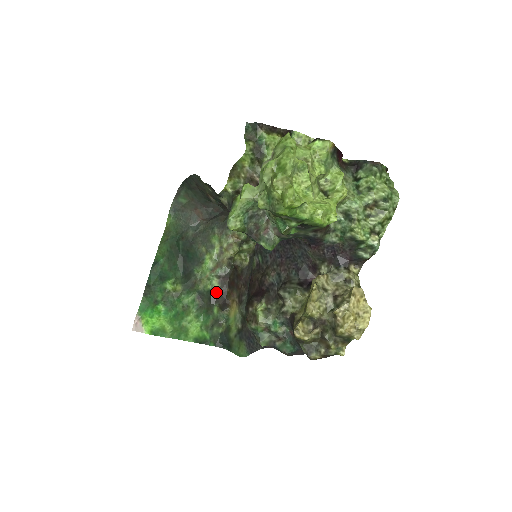
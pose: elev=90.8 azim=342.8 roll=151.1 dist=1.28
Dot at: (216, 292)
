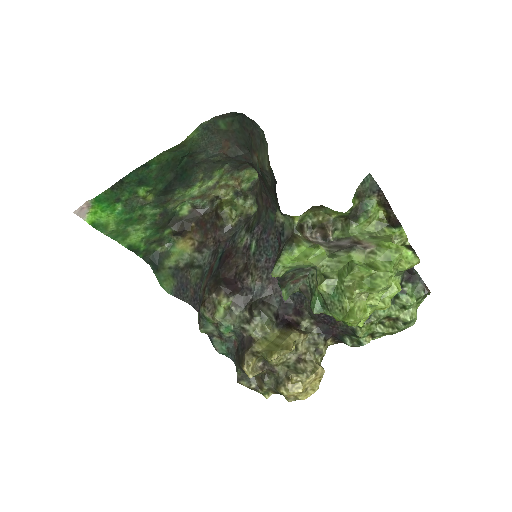
Dot at: (181, 217)
